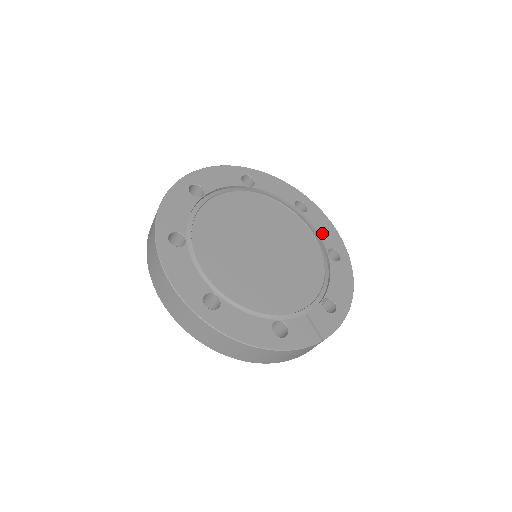
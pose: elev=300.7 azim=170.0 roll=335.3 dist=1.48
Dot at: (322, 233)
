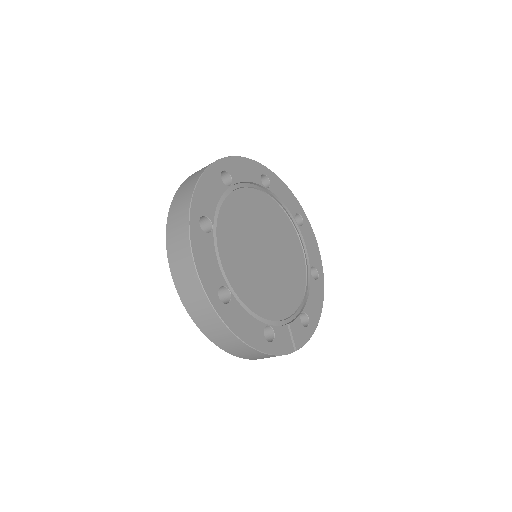
Dot at: (309, 250)
